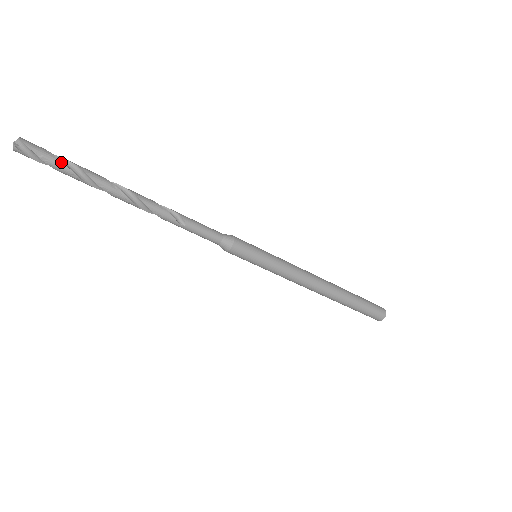
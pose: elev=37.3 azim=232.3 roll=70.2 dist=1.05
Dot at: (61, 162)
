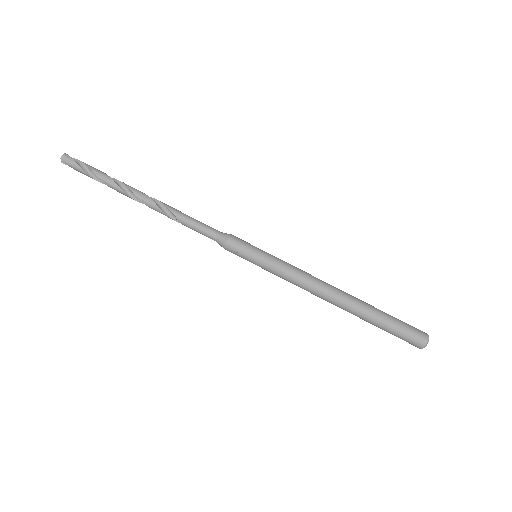
Dot at: (94, 169)
